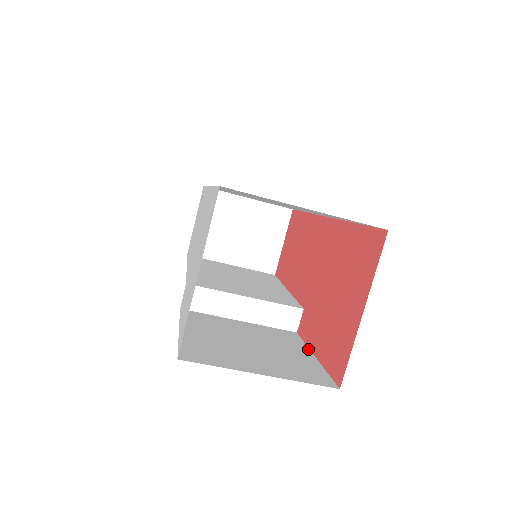
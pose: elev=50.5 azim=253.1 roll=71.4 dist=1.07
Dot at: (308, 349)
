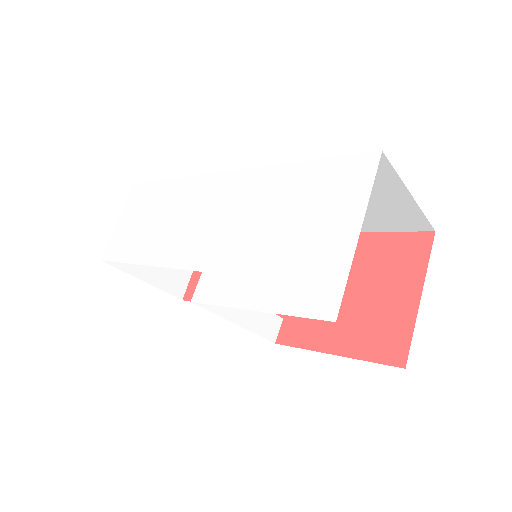
Dot at: (317, 351)
